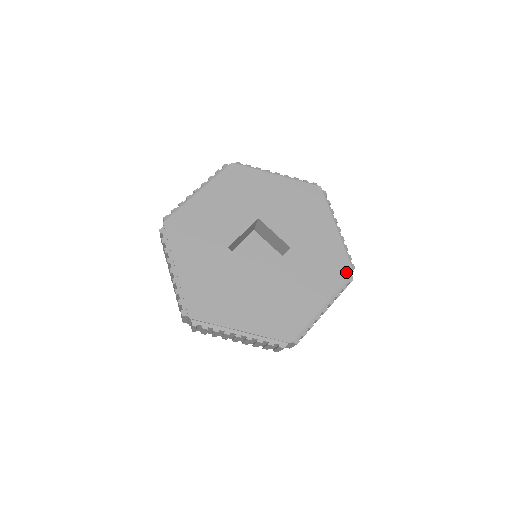
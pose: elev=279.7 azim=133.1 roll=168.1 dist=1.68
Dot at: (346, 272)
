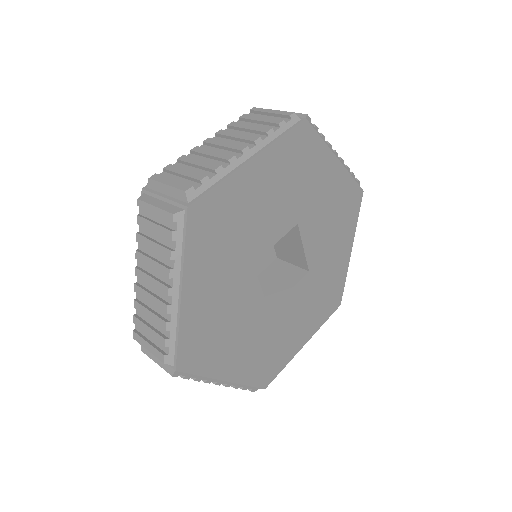
Dot at: (336, 305)
